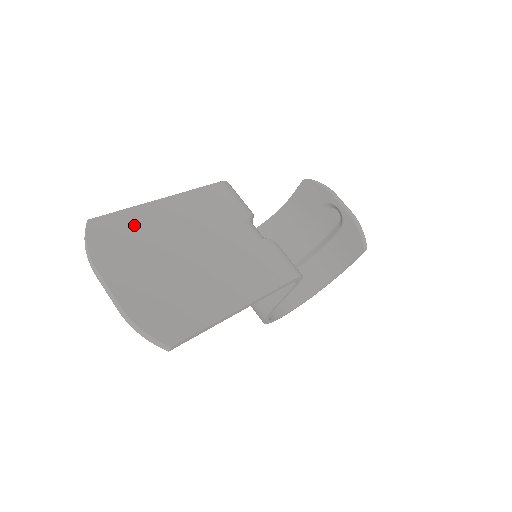
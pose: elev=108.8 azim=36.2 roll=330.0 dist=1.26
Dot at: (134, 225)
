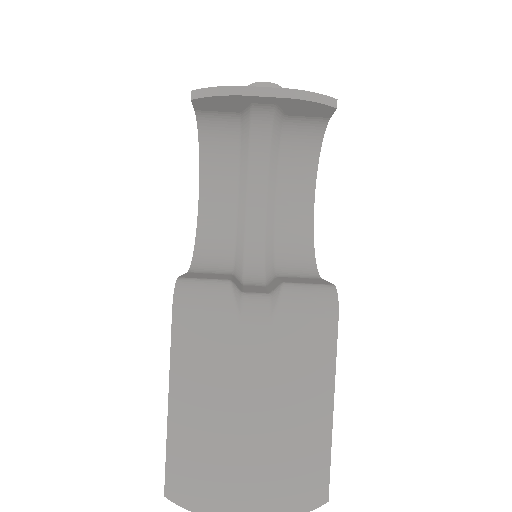
Dot at: (189, 455)
